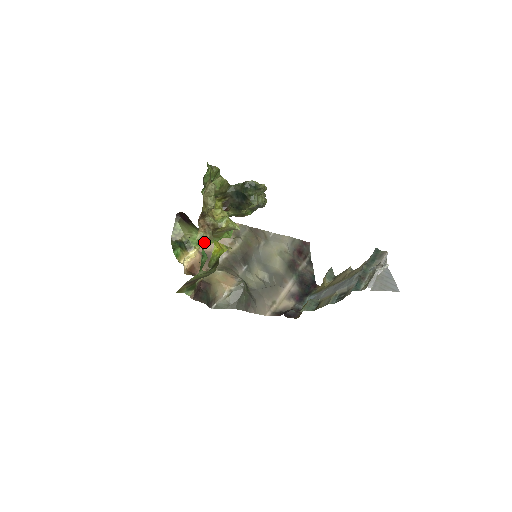
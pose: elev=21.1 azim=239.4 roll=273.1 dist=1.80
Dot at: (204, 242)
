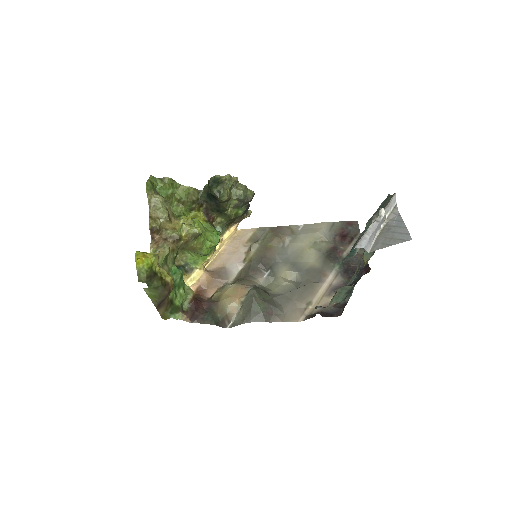
Dot at: occluded
